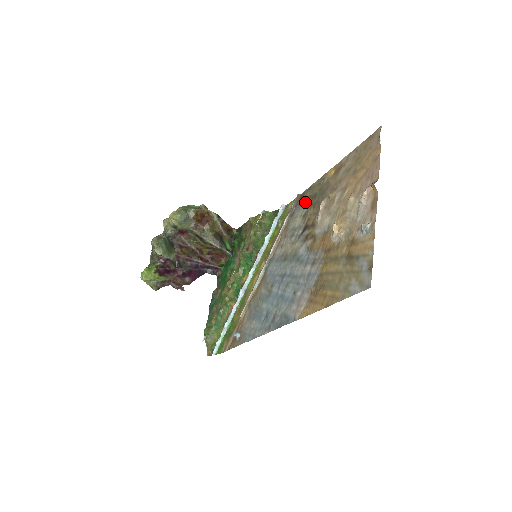
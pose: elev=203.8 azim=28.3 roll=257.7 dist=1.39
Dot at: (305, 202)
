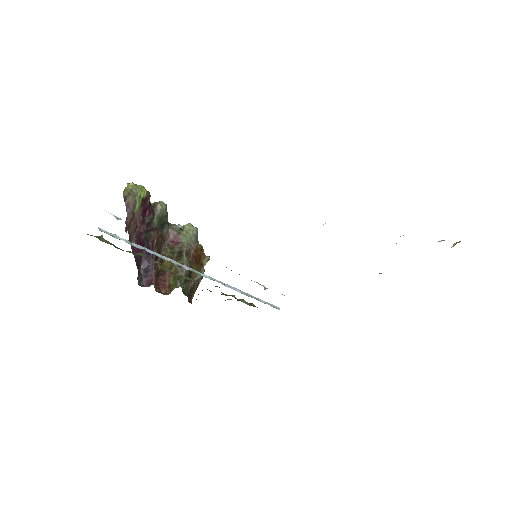
Dot at: occluded
